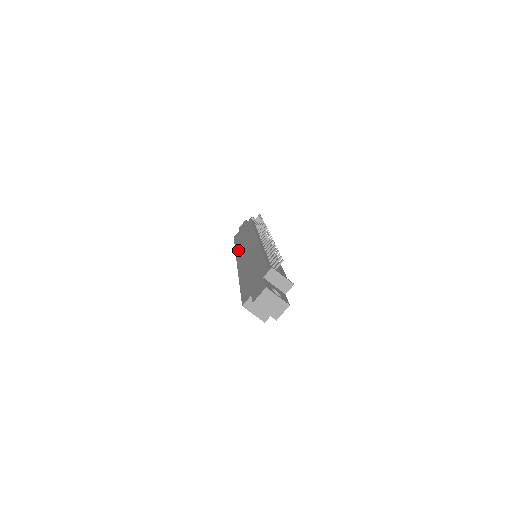
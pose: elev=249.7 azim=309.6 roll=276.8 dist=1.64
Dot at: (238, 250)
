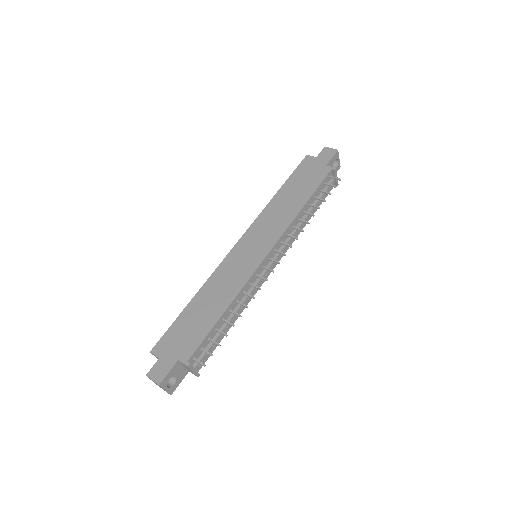
Dot at: (264, 214)
